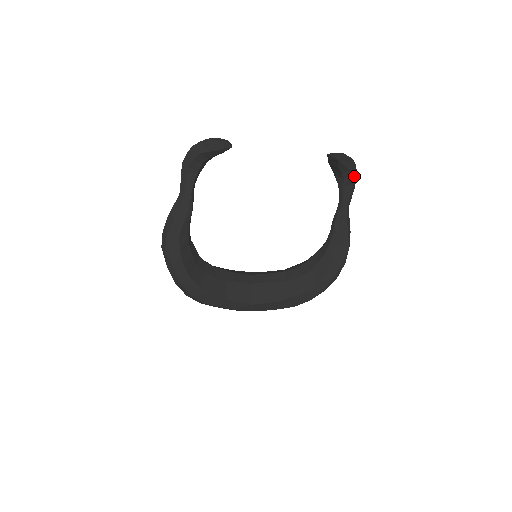
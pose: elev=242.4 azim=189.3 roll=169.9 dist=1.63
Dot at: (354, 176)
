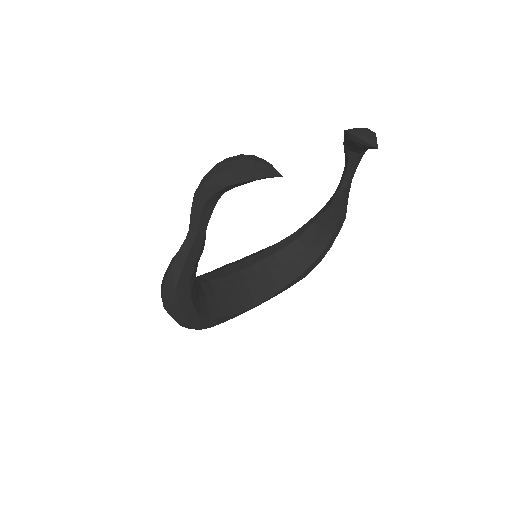
Dot at: occluded
